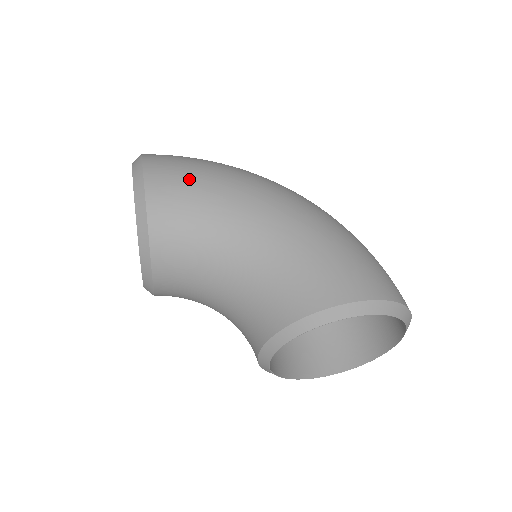
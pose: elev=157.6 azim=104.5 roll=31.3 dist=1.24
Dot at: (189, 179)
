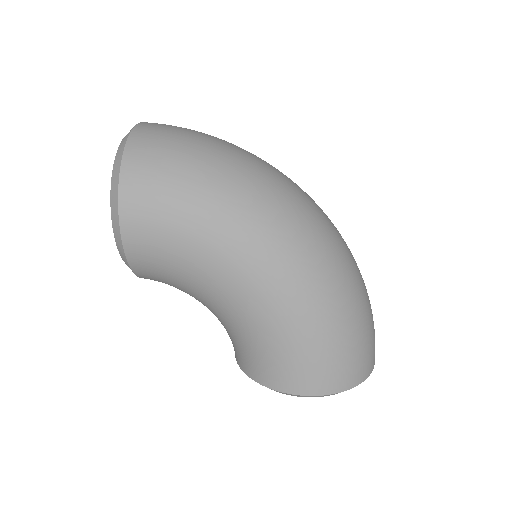
Dot at: (170, 237)
